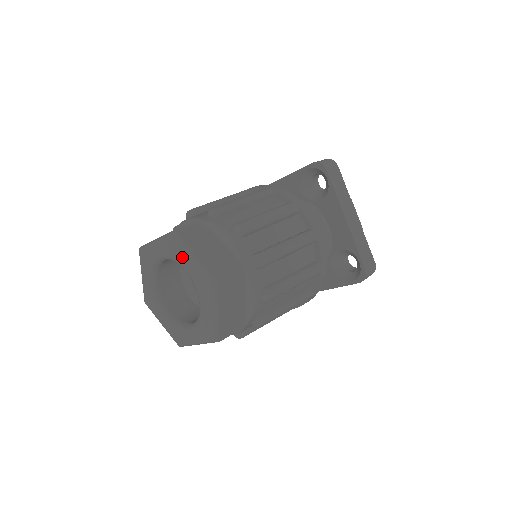
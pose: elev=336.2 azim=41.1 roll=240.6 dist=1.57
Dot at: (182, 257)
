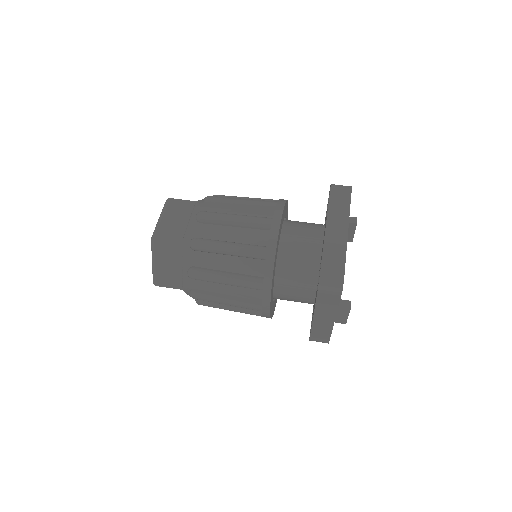
Dot at: occluded
